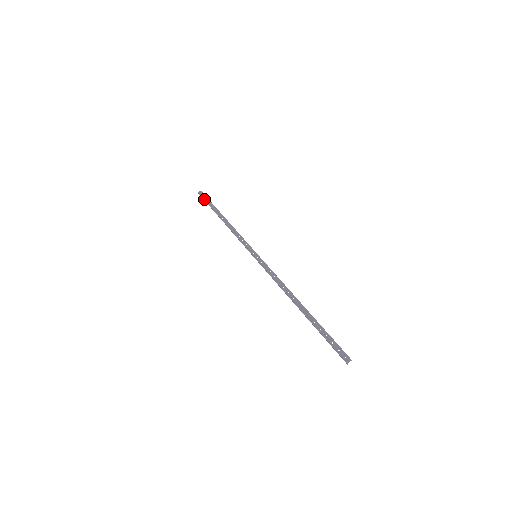
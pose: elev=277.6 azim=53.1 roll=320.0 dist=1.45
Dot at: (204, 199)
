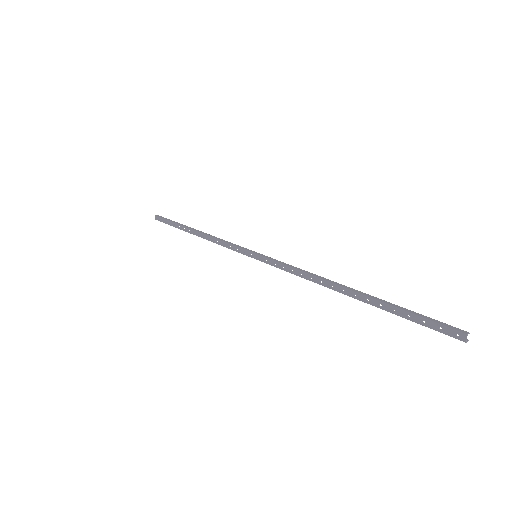
Dot at: (165, 223)
